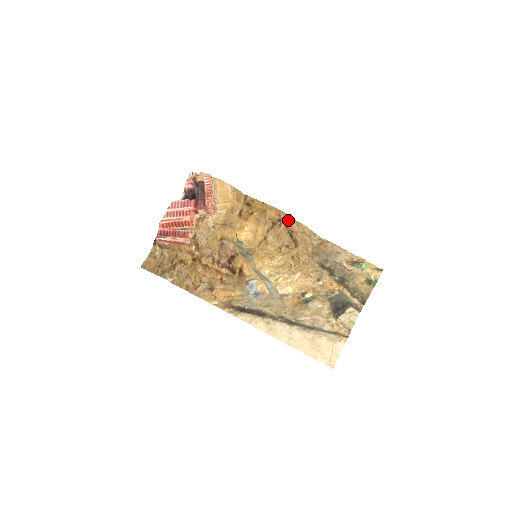
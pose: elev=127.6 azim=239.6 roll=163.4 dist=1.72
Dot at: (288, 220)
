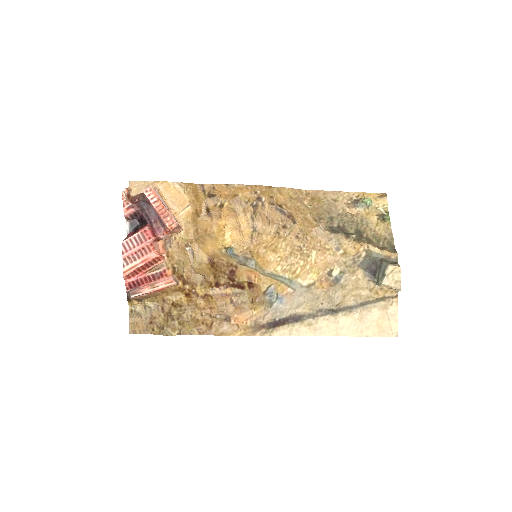
Dot at: (268, 193)
